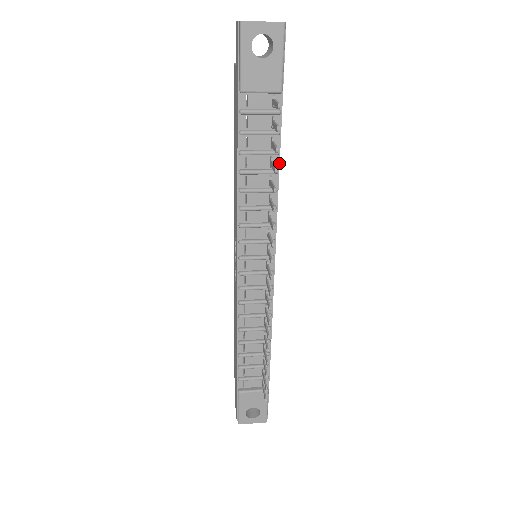
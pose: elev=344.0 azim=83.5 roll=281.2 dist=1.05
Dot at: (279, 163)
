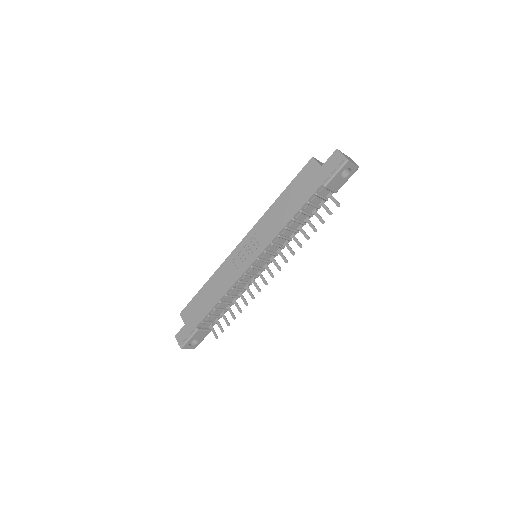
Dot at: occluded
